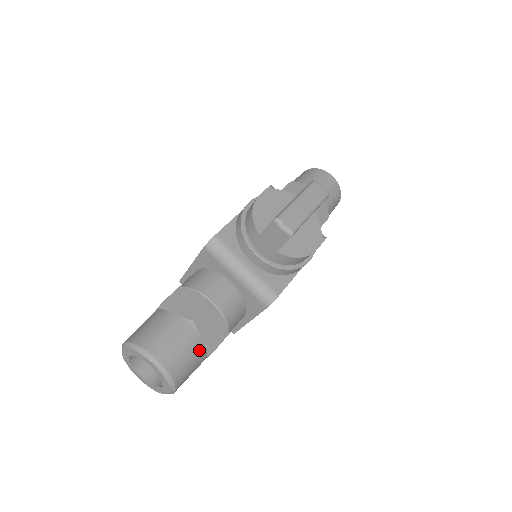
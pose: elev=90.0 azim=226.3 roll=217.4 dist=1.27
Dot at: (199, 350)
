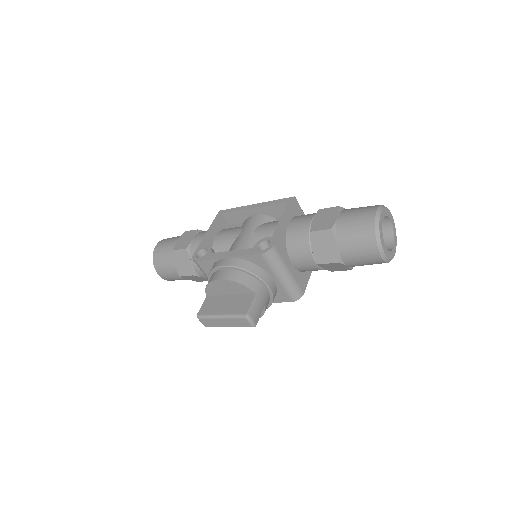
Dot at: occluded
